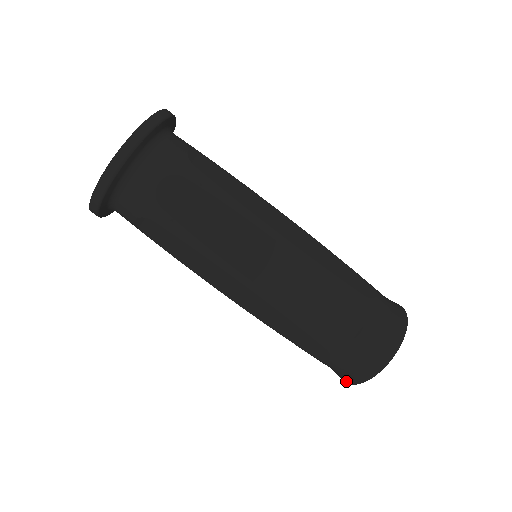
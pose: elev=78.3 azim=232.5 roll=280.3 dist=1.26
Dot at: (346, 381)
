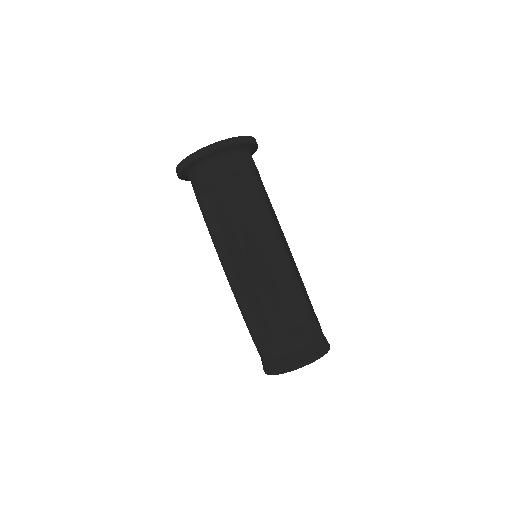
Dot at: (269, 370)
